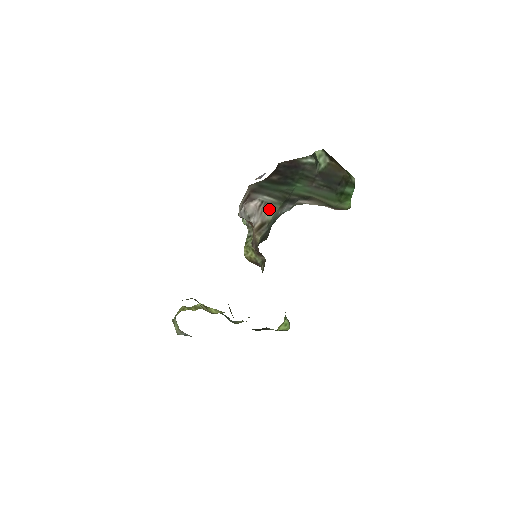
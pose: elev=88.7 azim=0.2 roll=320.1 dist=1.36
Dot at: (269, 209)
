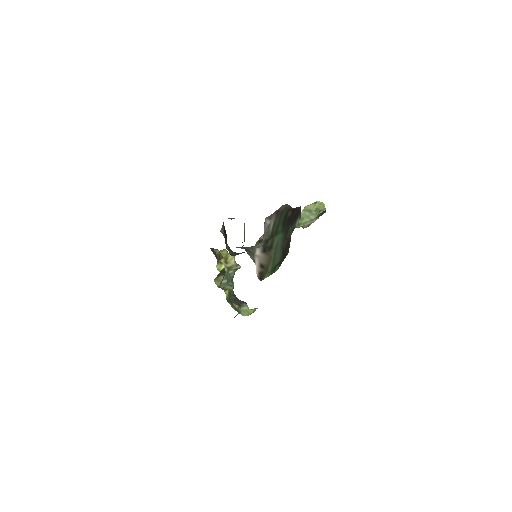
Dot at: (266, 234)
